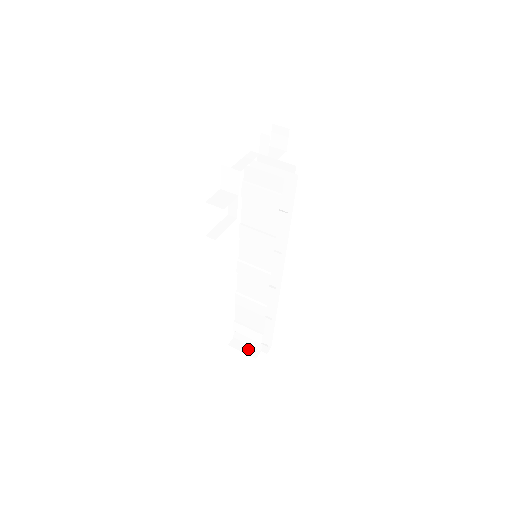
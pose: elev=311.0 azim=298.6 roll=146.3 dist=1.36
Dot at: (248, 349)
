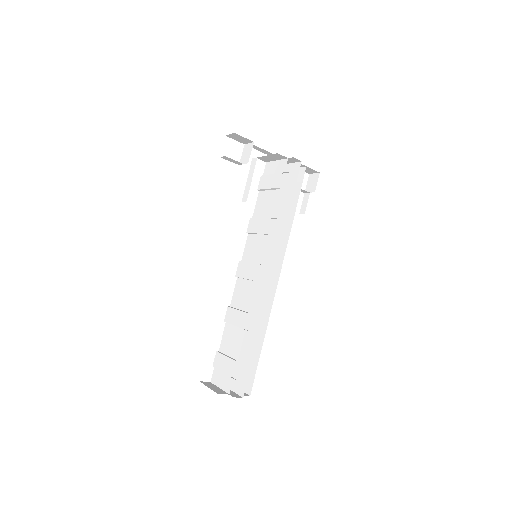
Dot at: (217, 389)
